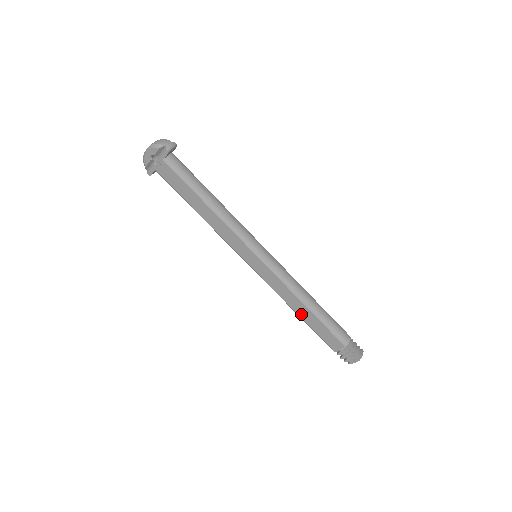
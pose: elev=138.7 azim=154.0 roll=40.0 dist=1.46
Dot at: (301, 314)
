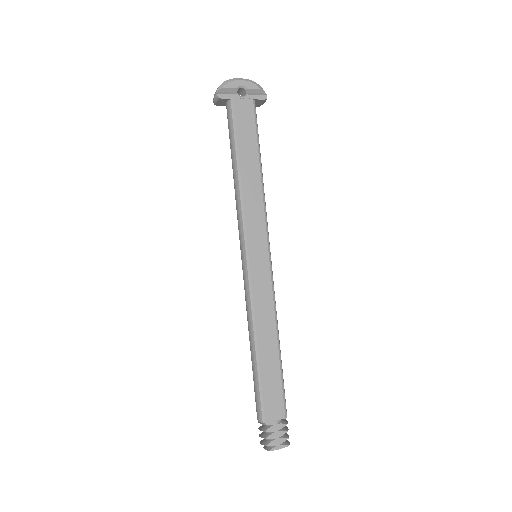
Dot at: (263, 351)
